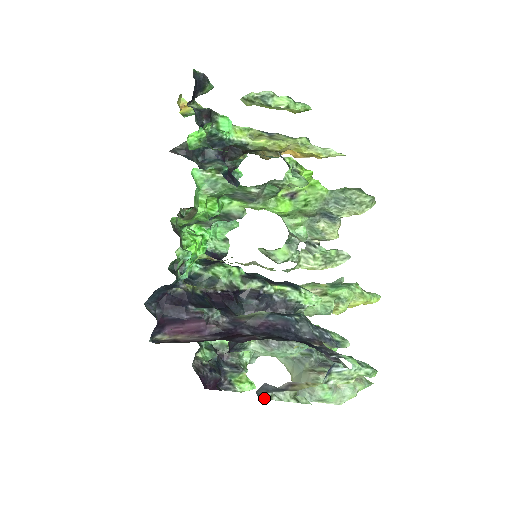
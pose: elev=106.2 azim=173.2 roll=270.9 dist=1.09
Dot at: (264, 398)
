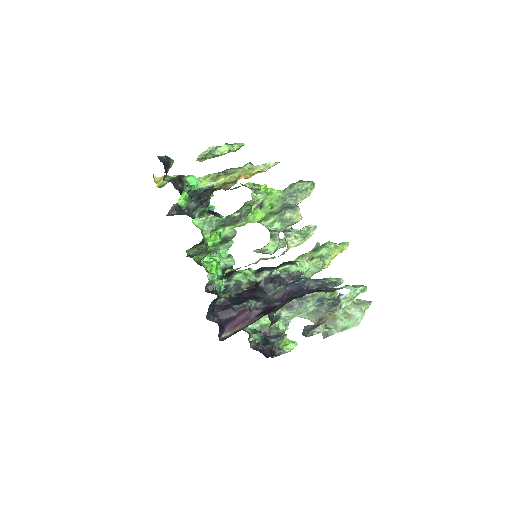
Dot at: (308, 336)
